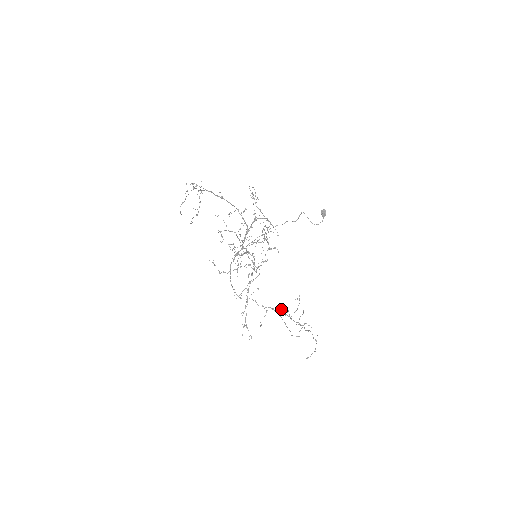
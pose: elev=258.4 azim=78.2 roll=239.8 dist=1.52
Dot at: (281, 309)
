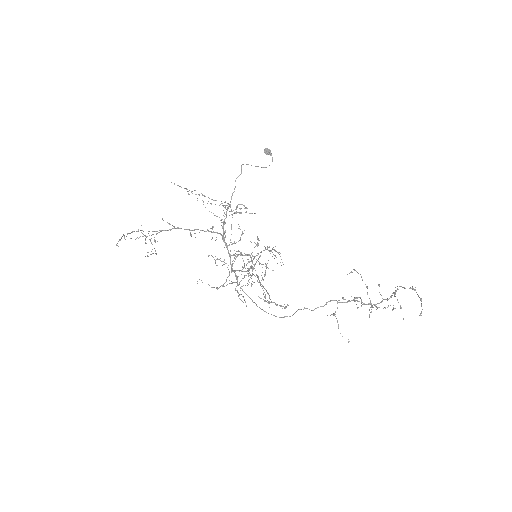
Dot at: (349, 301)
